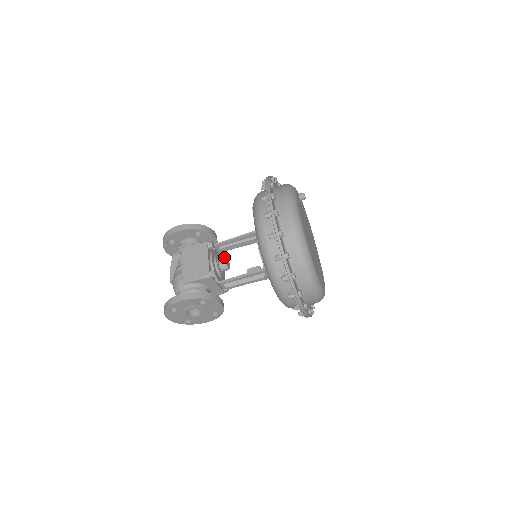
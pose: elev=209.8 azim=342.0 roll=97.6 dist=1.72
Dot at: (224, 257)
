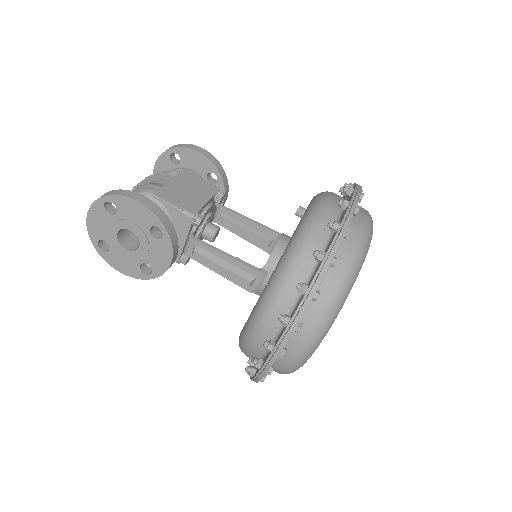
Dot at: occluded
